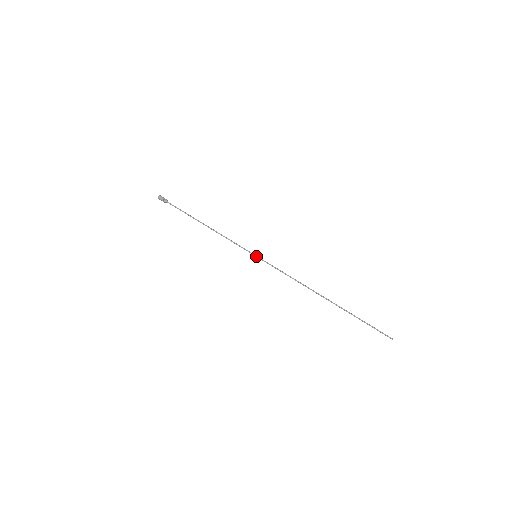
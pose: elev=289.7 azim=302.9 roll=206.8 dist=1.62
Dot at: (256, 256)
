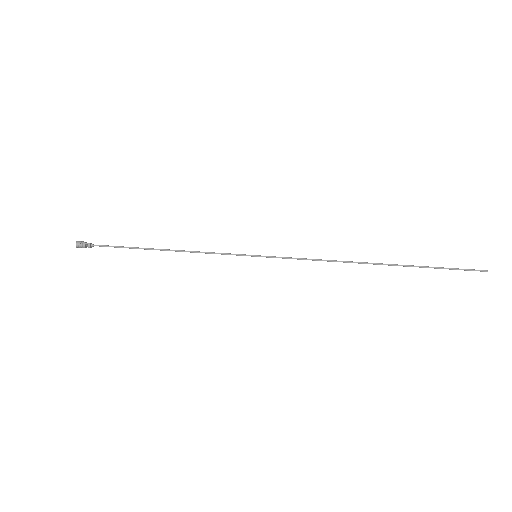
Dot at: (256, 256)
